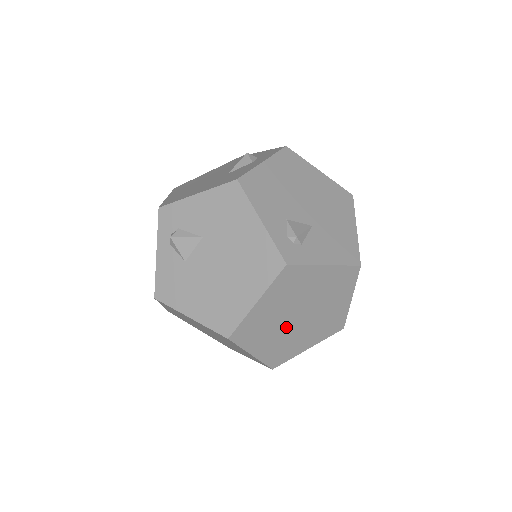
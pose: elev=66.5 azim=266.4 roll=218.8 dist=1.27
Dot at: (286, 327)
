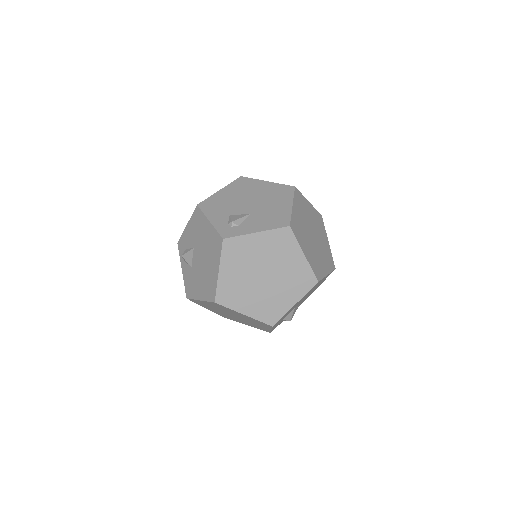
Dot at: (258, 287)
